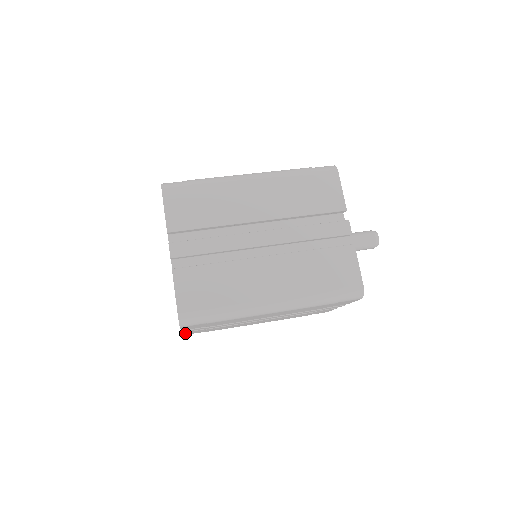
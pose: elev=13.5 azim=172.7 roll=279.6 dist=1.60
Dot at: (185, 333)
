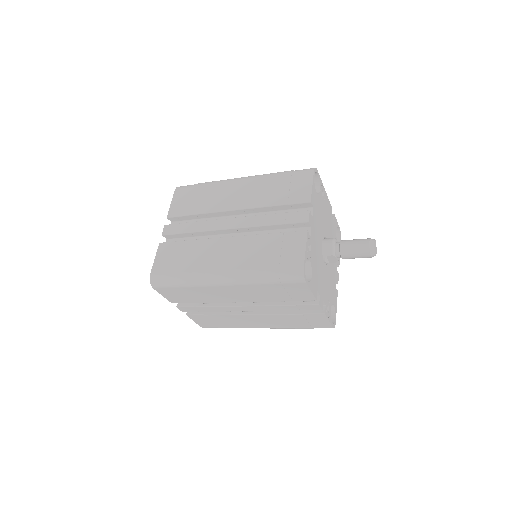
Dot at: (194, 320)
